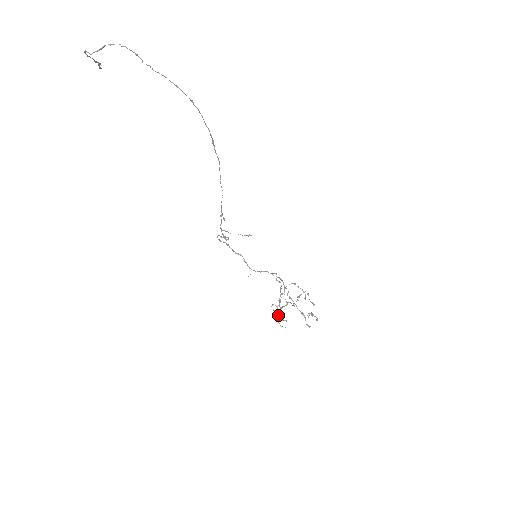
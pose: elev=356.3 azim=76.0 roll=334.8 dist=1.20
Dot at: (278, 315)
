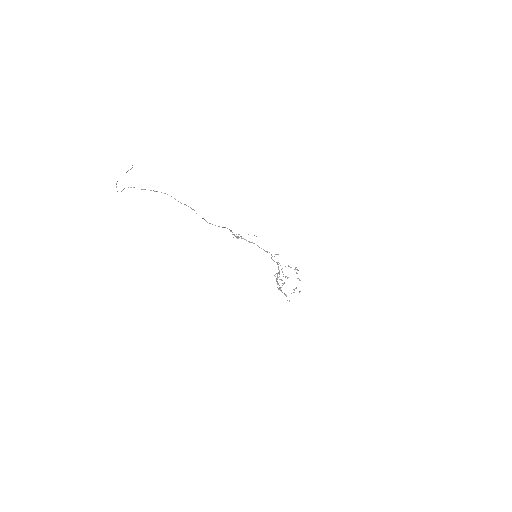
Dot at: occluded
